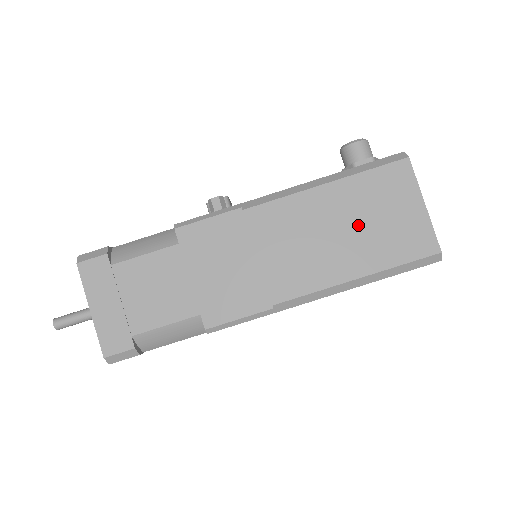
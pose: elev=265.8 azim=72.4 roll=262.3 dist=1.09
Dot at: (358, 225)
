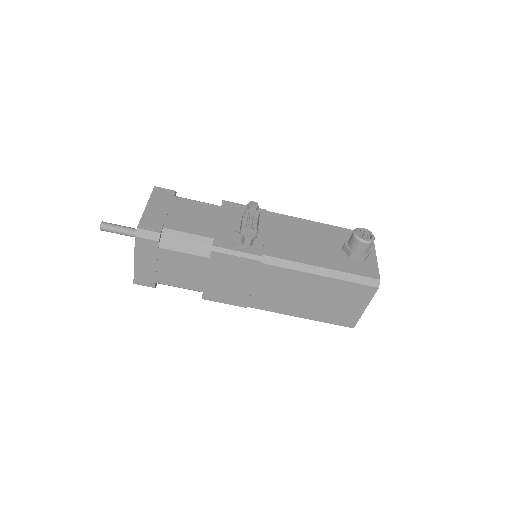
Dot at: (322, 300)
